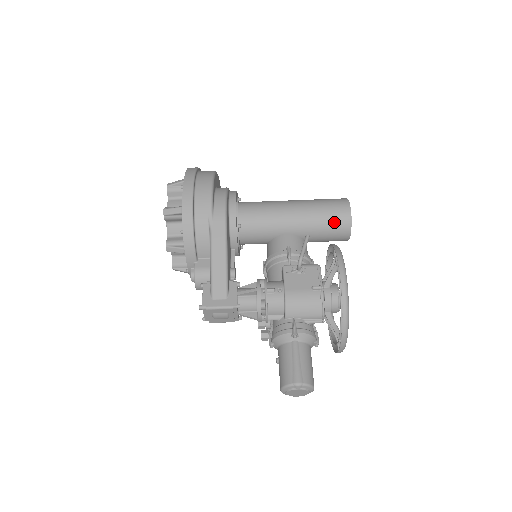
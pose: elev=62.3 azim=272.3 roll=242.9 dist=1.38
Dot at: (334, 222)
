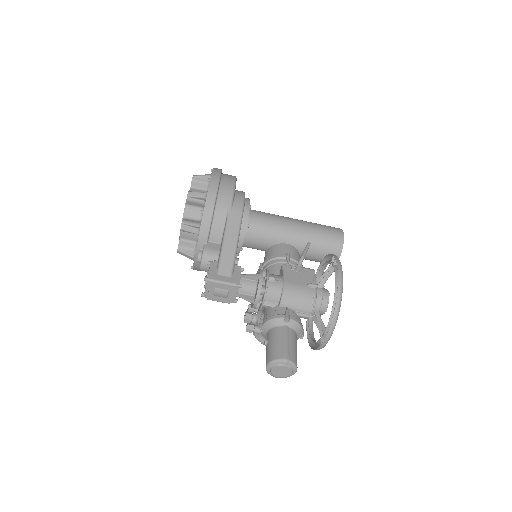
Dot at: (329, 243)
